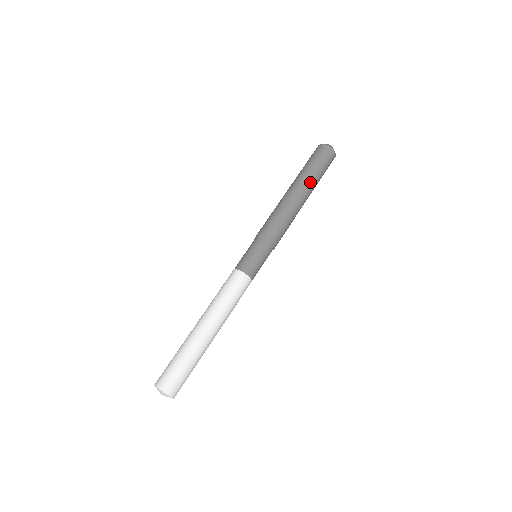
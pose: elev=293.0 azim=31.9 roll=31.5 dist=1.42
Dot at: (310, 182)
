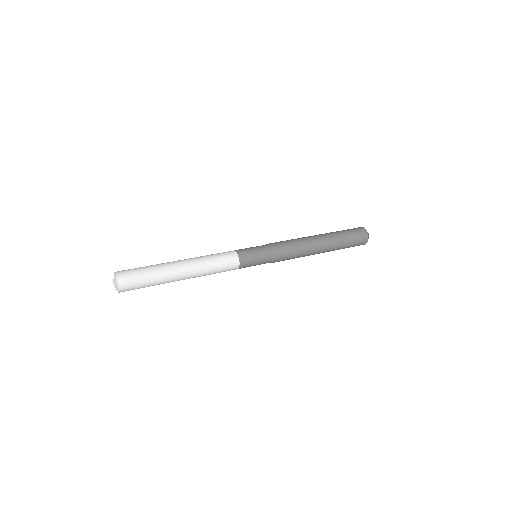
Dot at: (334, 241)
